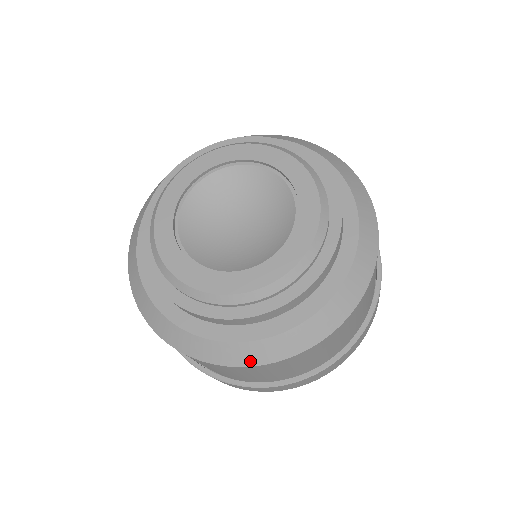
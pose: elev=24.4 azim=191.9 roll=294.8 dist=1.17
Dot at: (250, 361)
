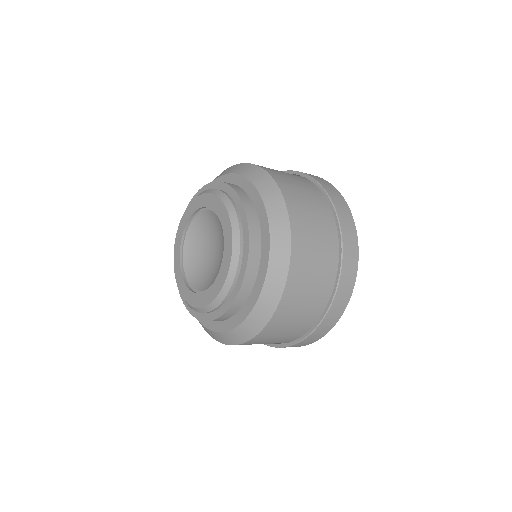
Dot at: (274, 302)
